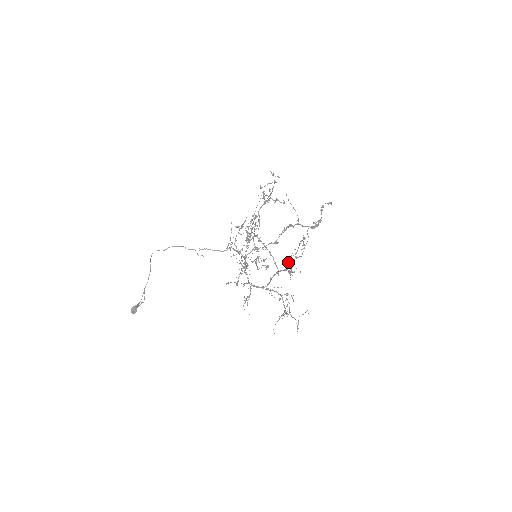
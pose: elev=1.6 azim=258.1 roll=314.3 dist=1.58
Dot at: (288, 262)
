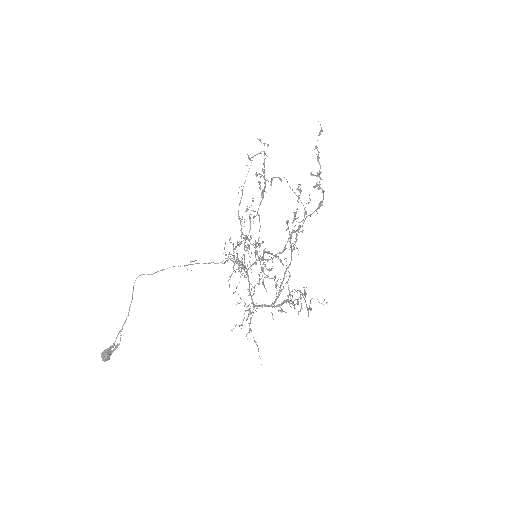
Dot at: (294, 248)
